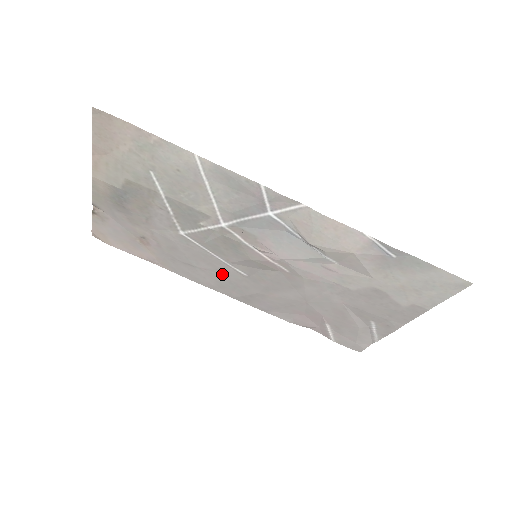
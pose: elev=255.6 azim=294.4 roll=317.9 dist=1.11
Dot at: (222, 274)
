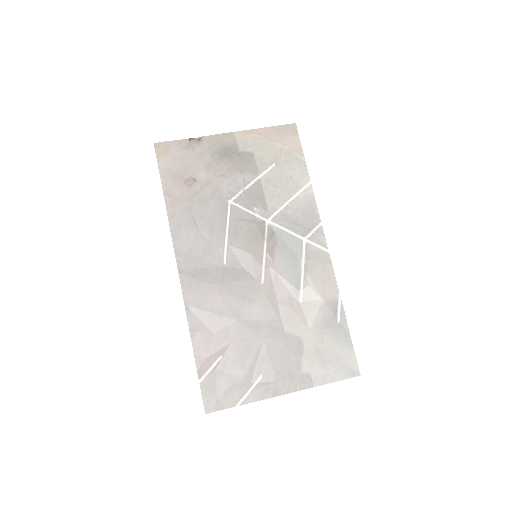
Dot at: (207, 249)
